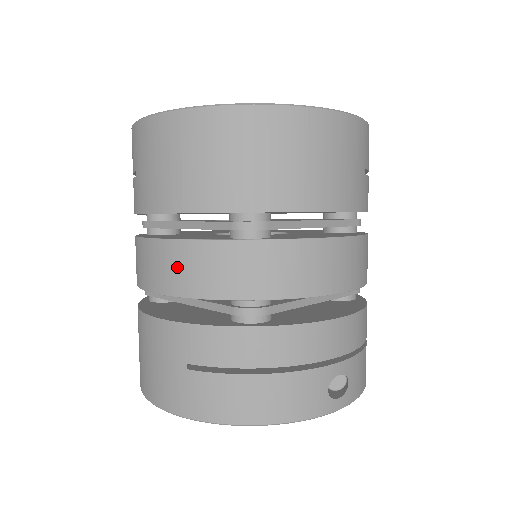
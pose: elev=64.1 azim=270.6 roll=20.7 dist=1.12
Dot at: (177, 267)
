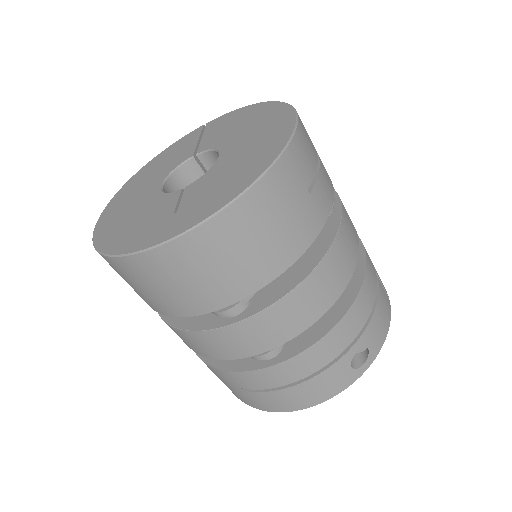
Dot at: (195, 344)
